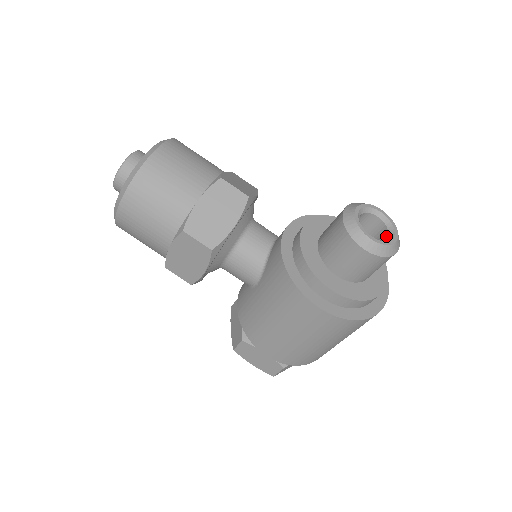
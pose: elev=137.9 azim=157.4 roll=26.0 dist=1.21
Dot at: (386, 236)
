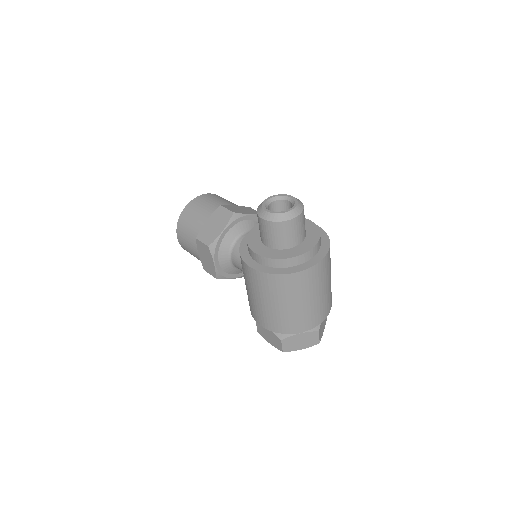
Dot at: occluded
